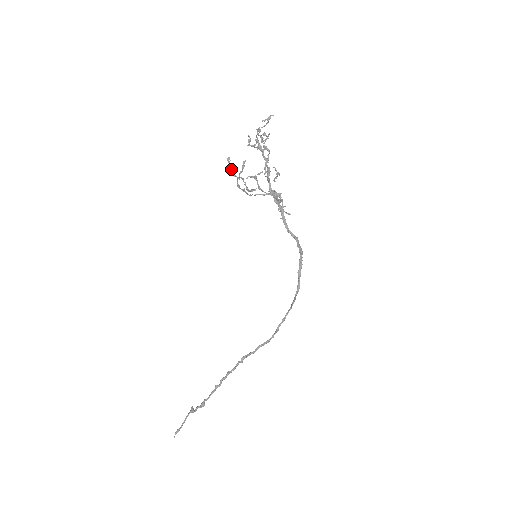
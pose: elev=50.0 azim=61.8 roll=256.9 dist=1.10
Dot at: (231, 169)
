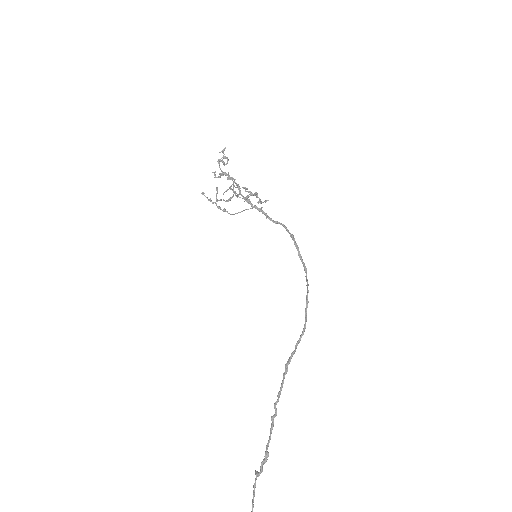
Dot at: (208, 199)
